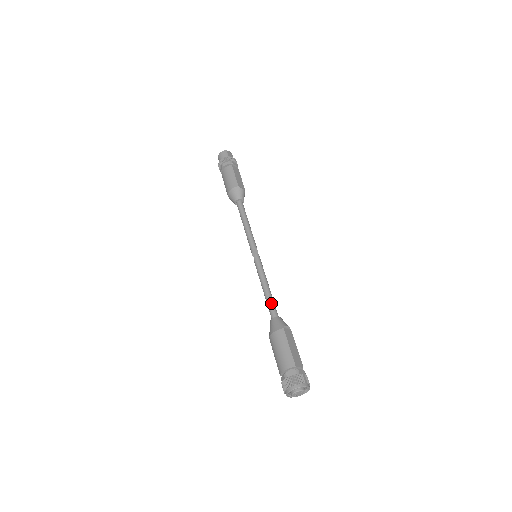
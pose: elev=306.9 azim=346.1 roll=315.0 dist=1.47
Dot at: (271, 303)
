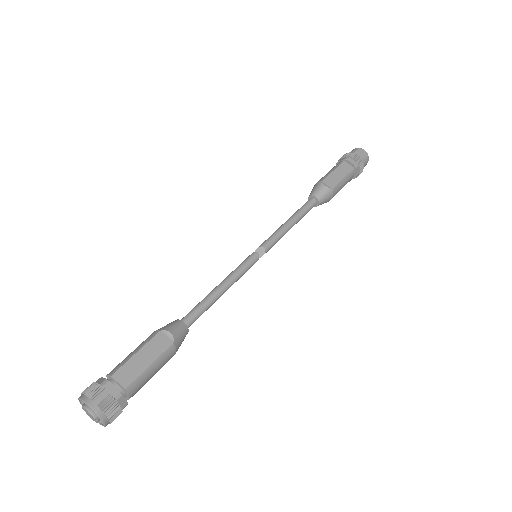
Dot at: (198, 305)
